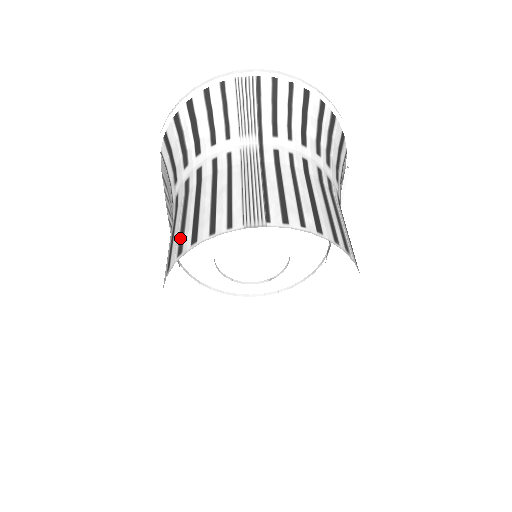
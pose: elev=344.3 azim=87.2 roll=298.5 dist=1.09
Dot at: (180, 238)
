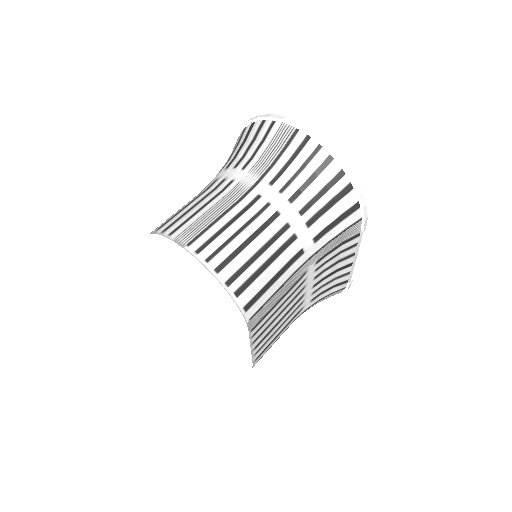
Dot at: occluded
